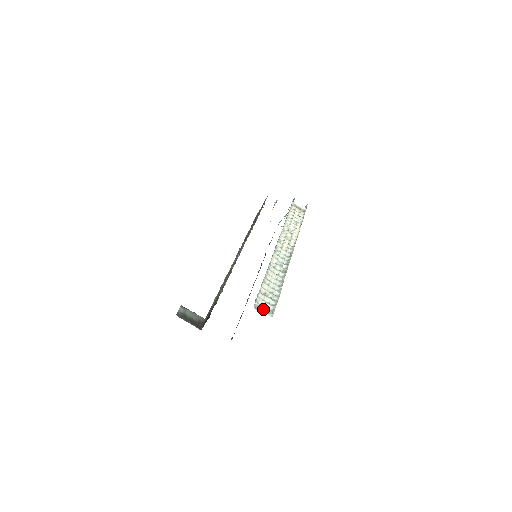
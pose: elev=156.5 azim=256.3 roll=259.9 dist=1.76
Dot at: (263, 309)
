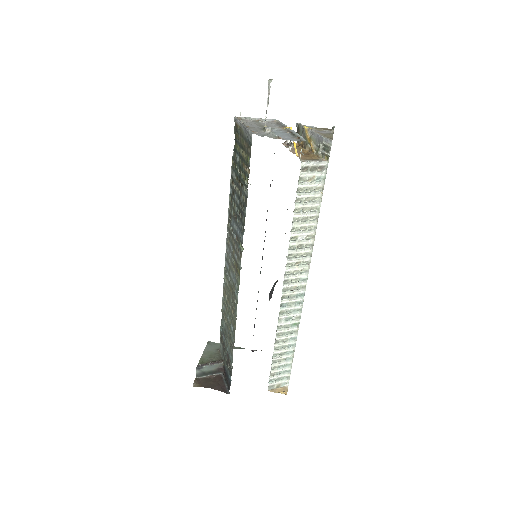
Dot at: (278, 384)
